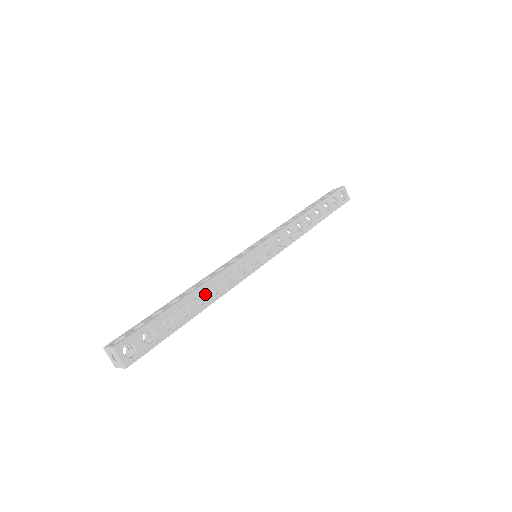
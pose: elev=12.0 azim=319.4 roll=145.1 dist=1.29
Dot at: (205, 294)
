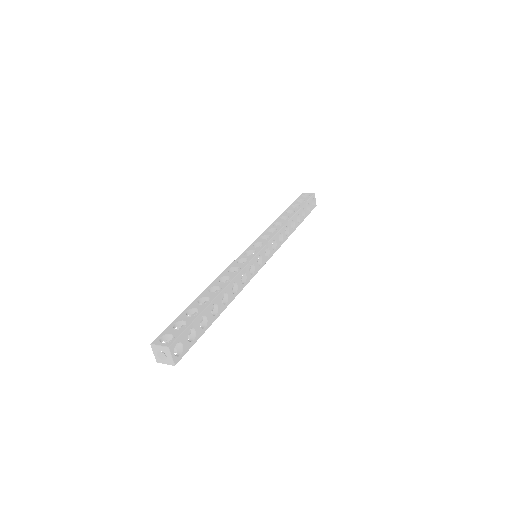
Dot at: (216, 286)
